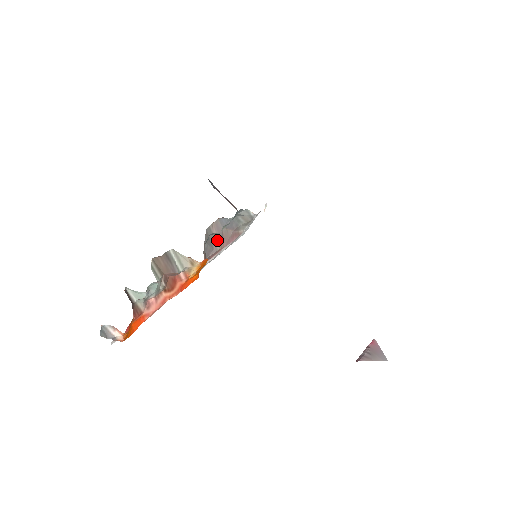
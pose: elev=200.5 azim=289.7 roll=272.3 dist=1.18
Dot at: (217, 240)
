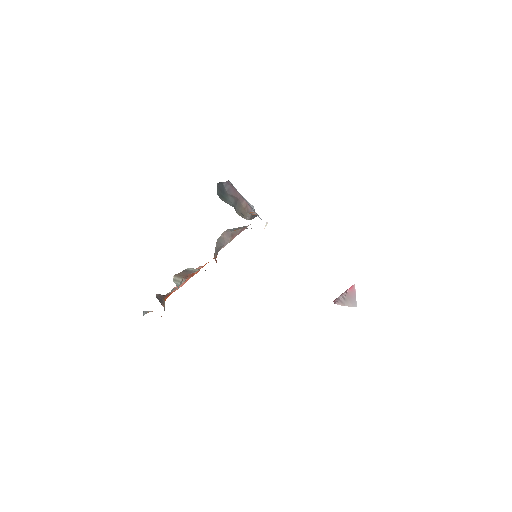
Dot at: (227, 239)
